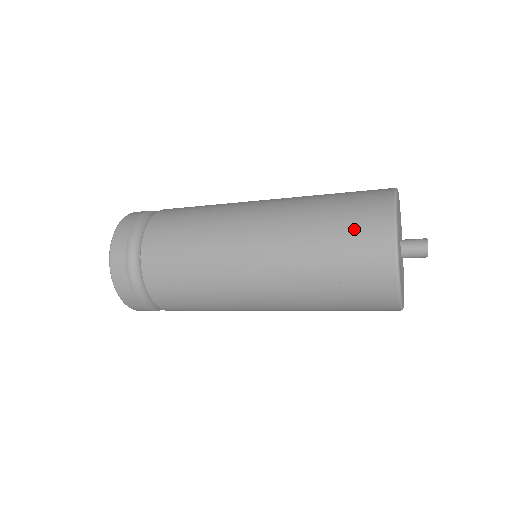
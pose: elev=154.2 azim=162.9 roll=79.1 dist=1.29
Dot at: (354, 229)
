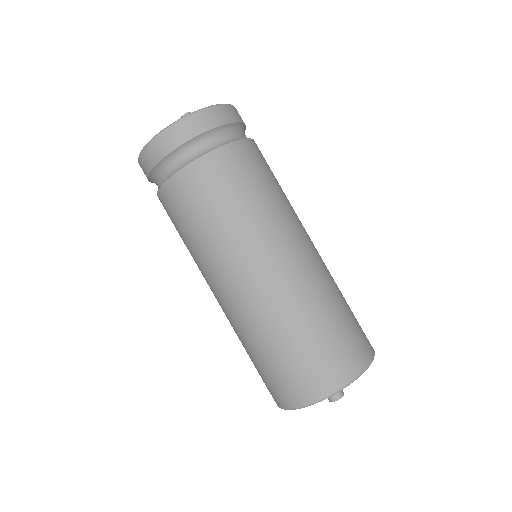
Dot at: (292, 373)
